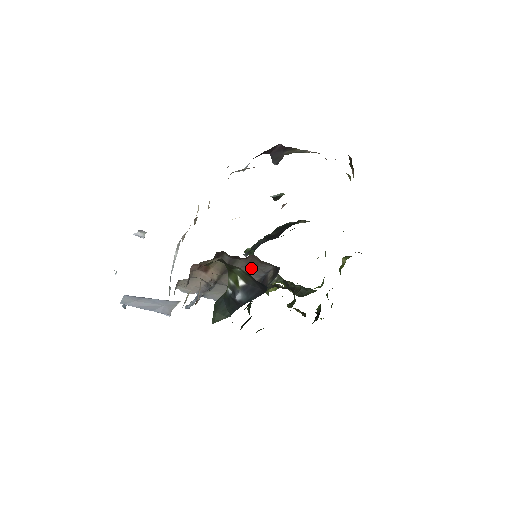
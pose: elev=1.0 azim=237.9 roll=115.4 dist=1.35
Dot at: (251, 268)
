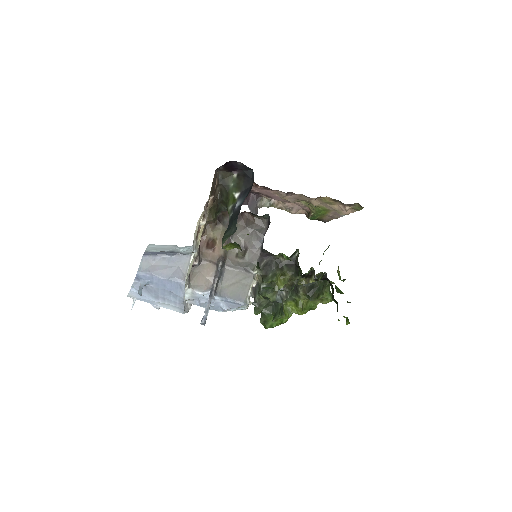
Dot at: (249, 234)
